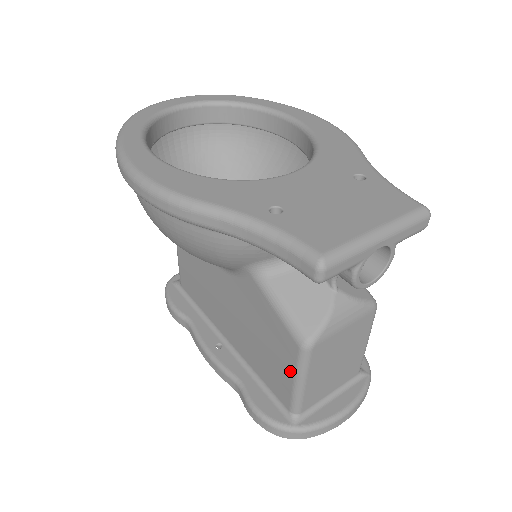
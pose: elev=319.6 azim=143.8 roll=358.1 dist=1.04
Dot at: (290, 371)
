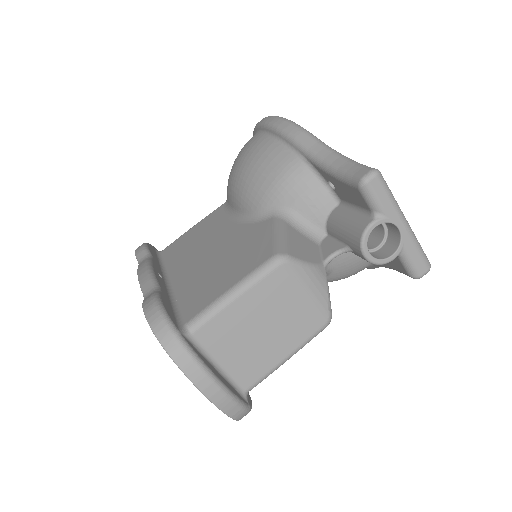
Dot at: (236, 279)
